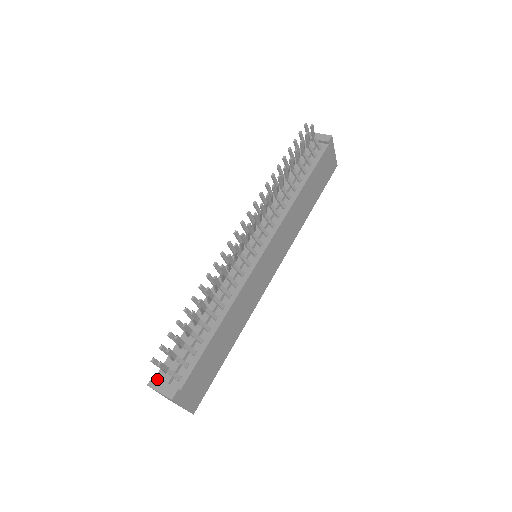
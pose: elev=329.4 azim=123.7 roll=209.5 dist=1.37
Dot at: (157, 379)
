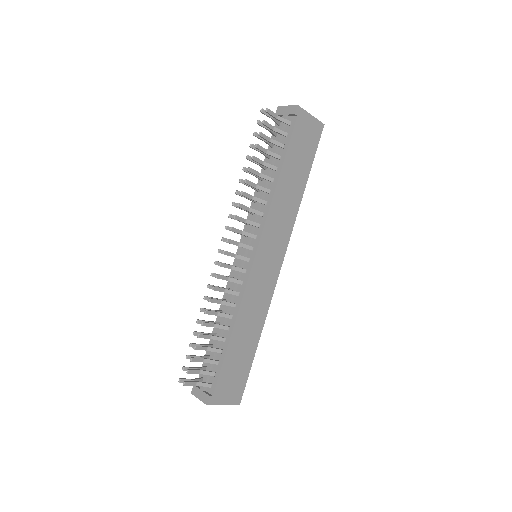
Dot at: (196, 388)
